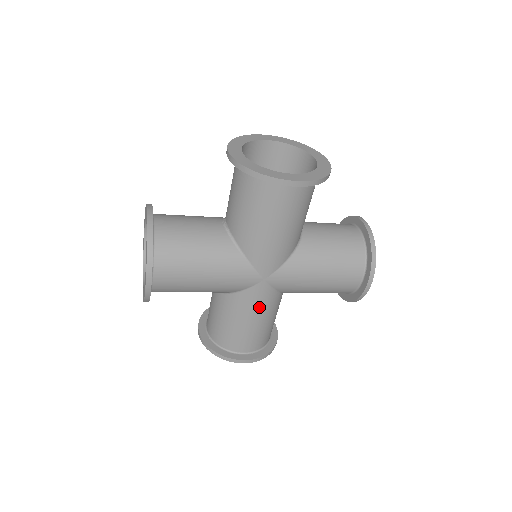
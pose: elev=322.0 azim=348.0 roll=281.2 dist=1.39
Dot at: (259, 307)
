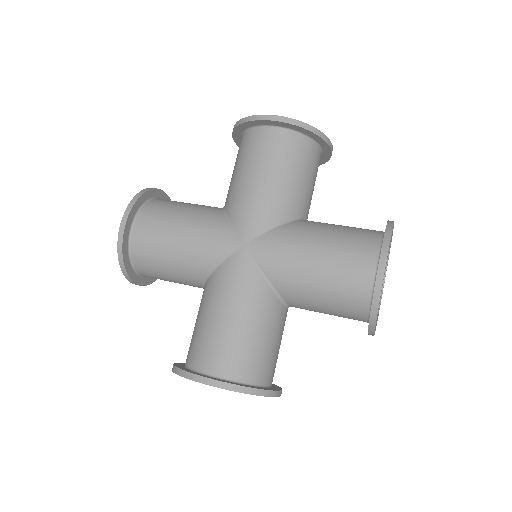
Dot at: (237, 290)
